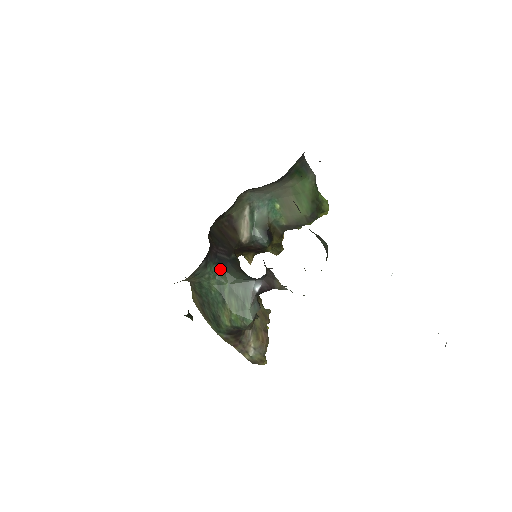
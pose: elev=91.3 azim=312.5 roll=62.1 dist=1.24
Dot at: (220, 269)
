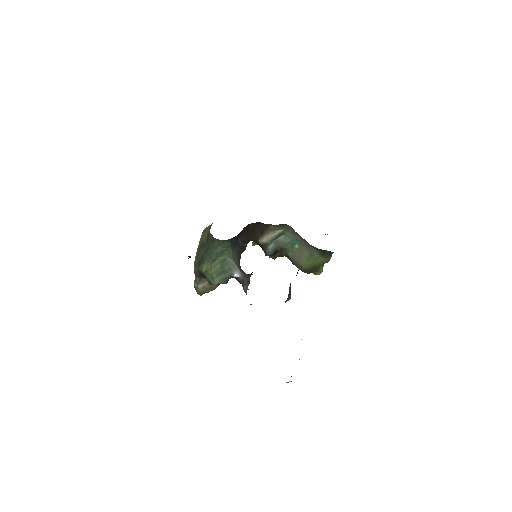
Dot at: (231, 247)
